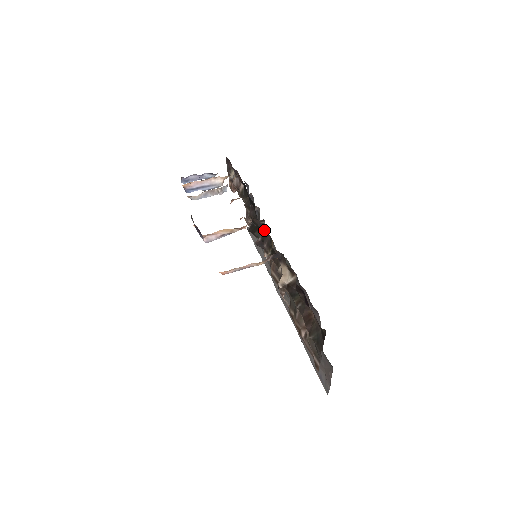
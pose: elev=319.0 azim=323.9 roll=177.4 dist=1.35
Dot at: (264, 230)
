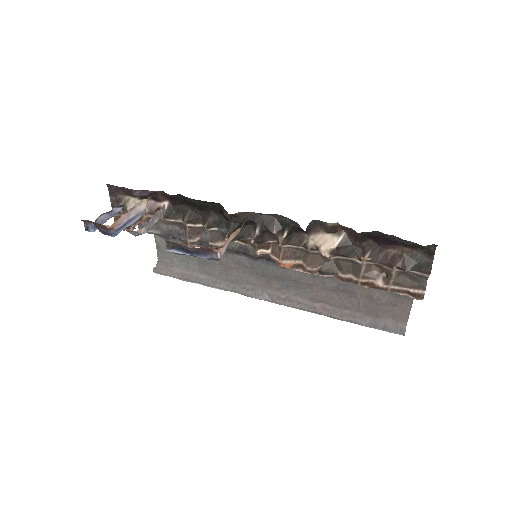
Dot at: (262, 218)
